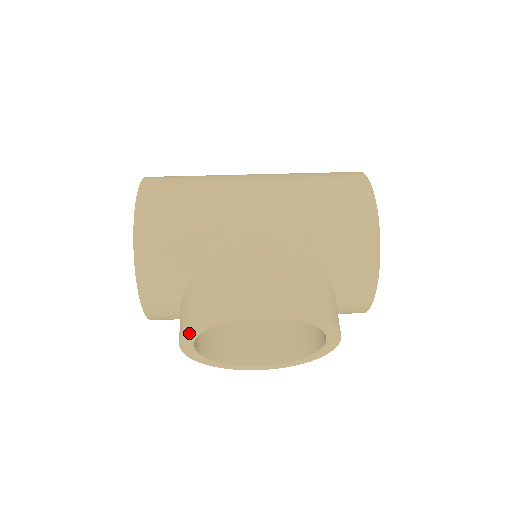
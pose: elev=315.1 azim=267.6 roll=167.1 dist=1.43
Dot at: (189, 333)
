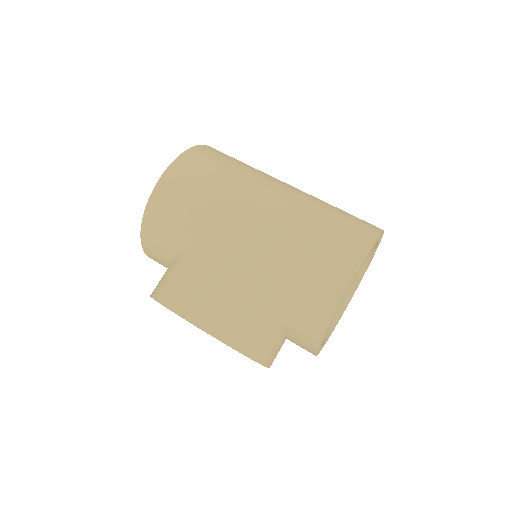
Dot at: occluded
